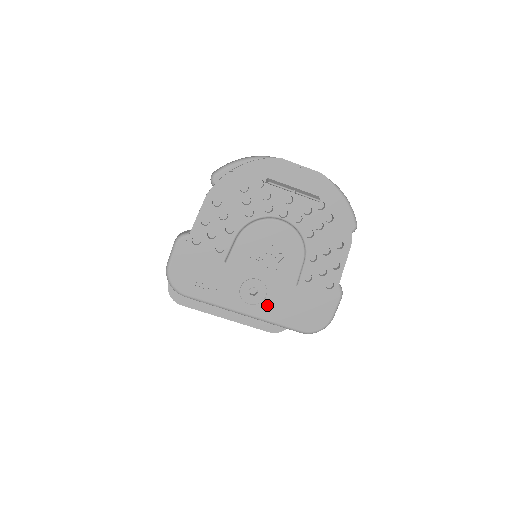
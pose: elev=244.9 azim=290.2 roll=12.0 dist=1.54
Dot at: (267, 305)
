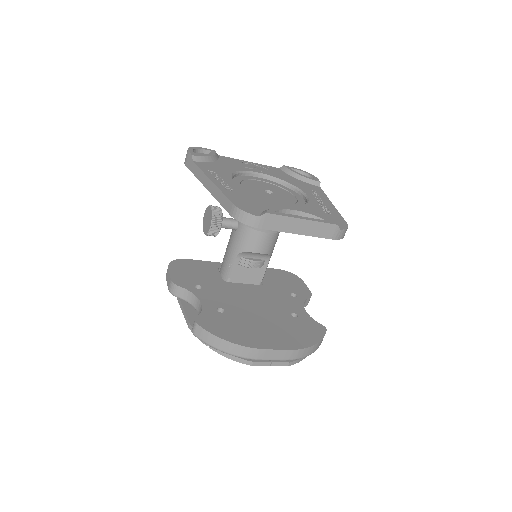
Dot at: occluded
